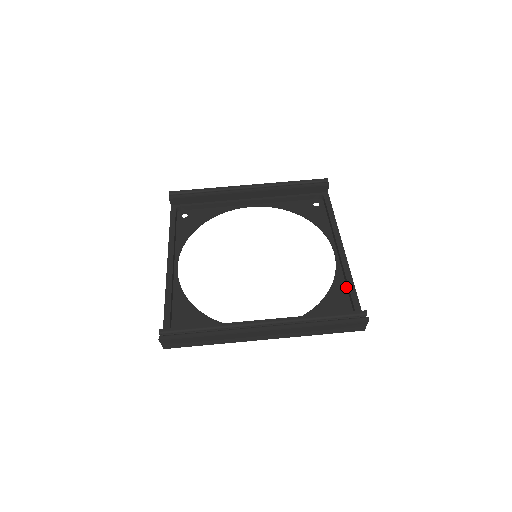
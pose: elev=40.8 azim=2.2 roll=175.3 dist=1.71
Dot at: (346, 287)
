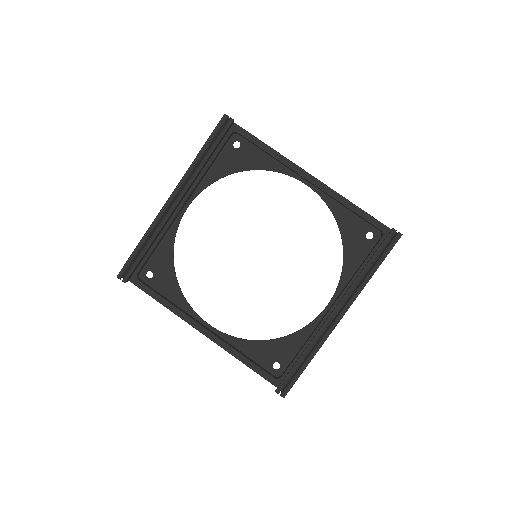
Dot at: (347, 209)
